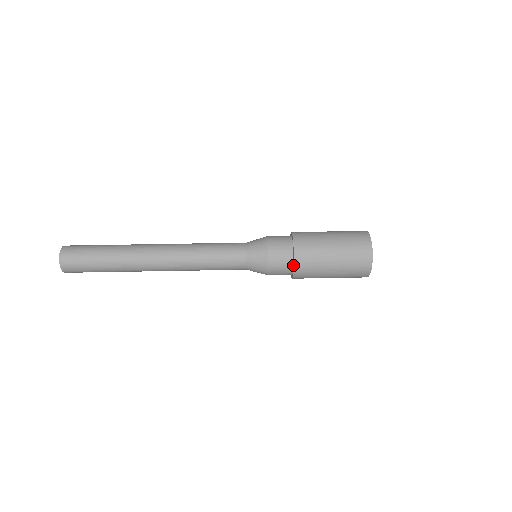
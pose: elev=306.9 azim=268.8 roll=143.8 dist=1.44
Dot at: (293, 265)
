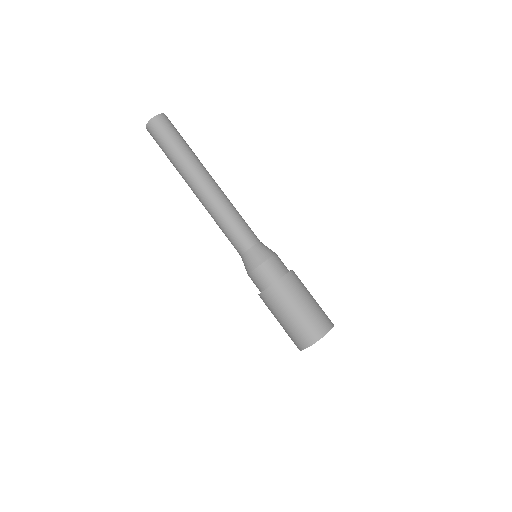
Dot at: (261, 292)
